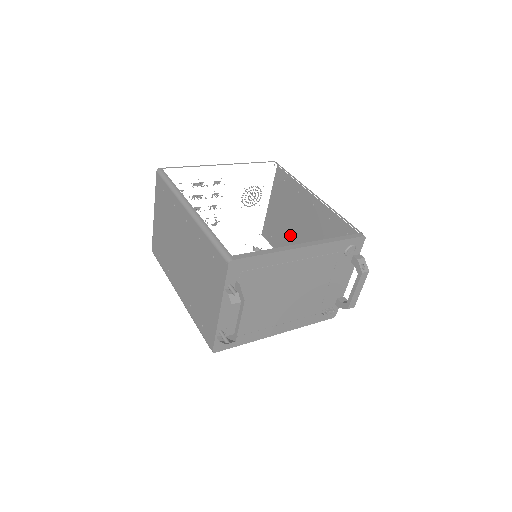
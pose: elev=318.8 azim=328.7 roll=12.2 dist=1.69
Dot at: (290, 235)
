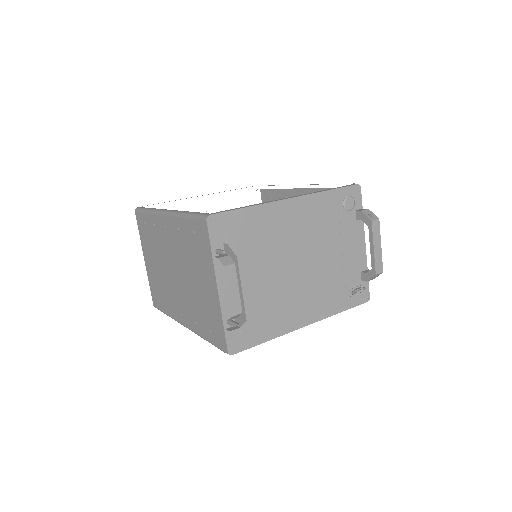
Dot at: occluded
